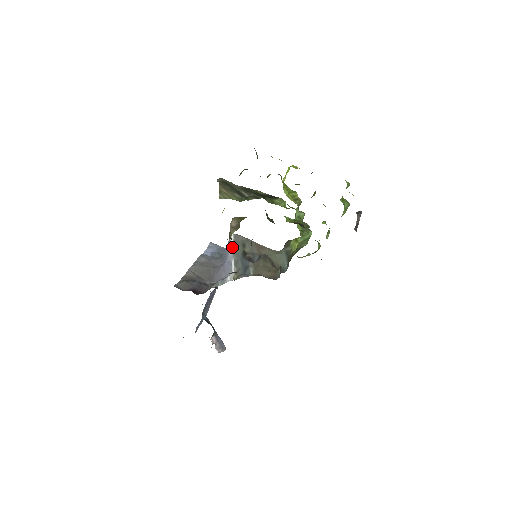
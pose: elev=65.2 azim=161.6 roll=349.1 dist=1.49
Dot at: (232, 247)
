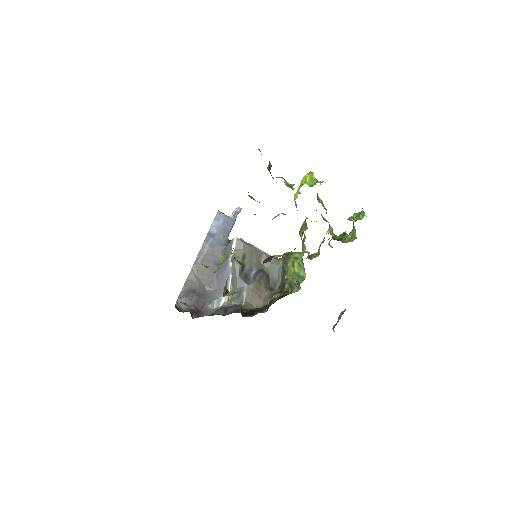
Dot at: (232, 260)
